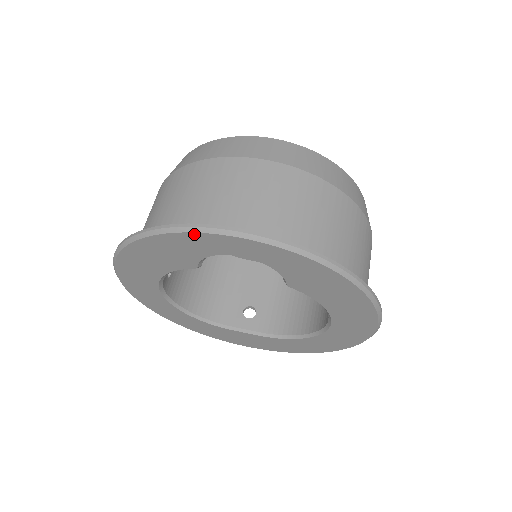
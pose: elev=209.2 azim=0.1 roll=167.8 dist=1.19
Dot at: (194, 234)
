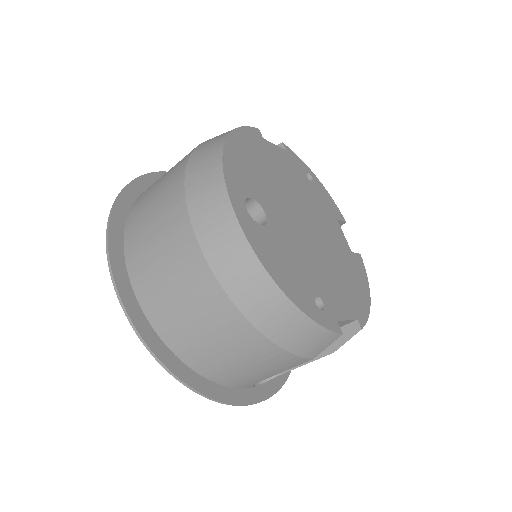
Dot at: (110, 238)
